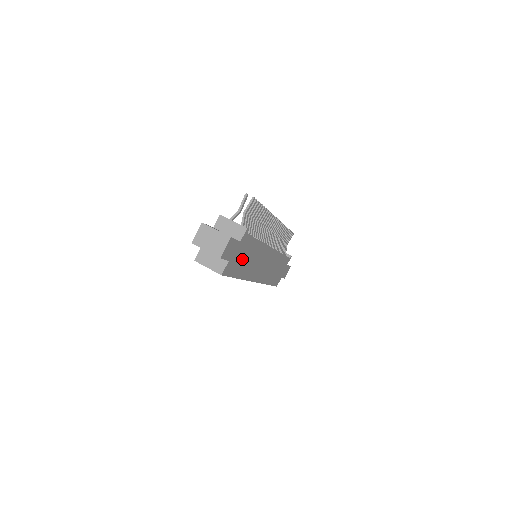
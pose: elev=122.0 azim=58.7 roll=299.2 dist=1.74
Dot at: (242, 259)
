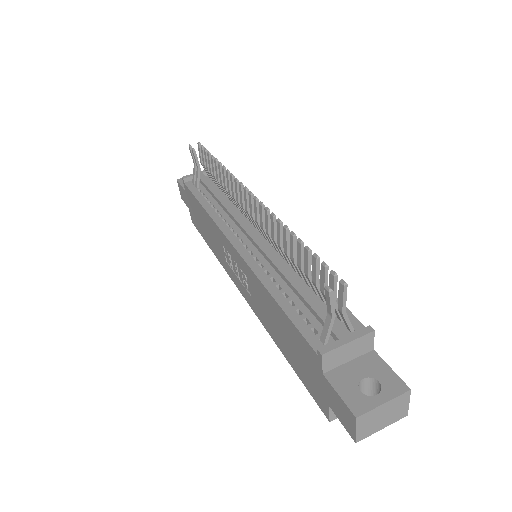
Dot at: occluded
